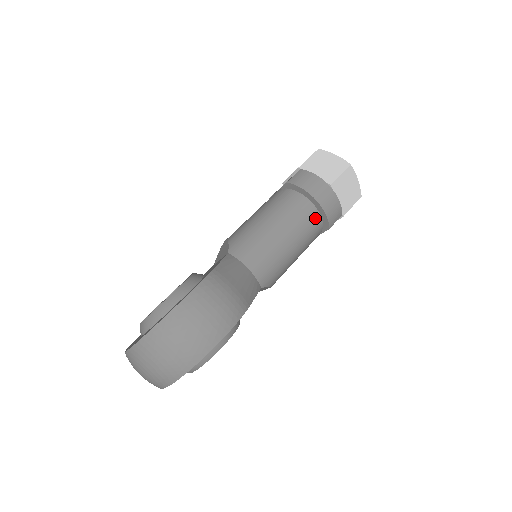
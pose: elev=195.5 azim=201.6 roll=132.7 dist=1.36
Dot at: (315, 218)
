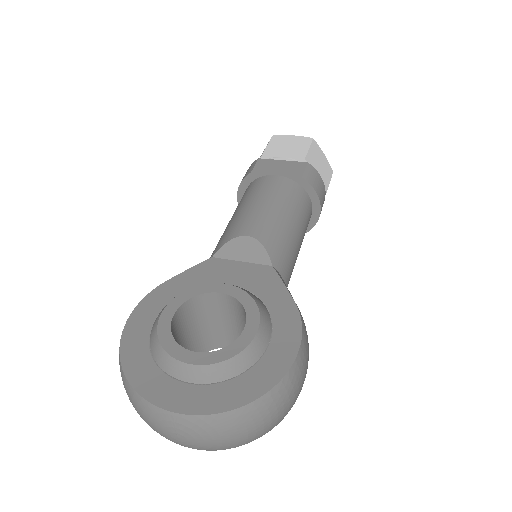
Dot at: occluded
